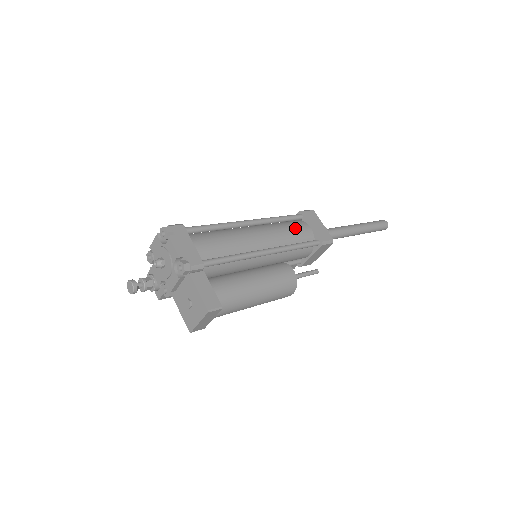
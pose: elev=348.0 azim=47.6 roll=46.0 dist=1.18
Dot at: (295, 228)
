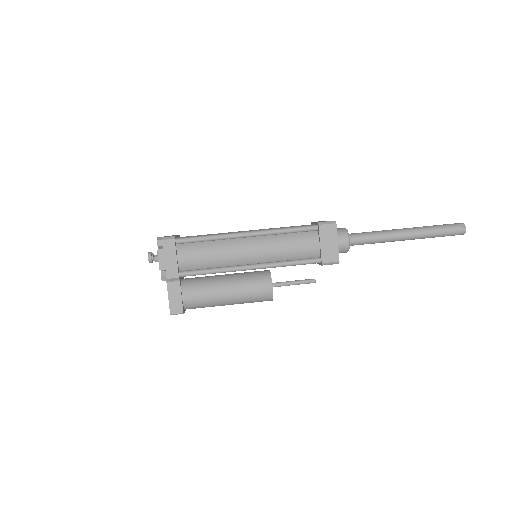
Dot at: (298, 244)
